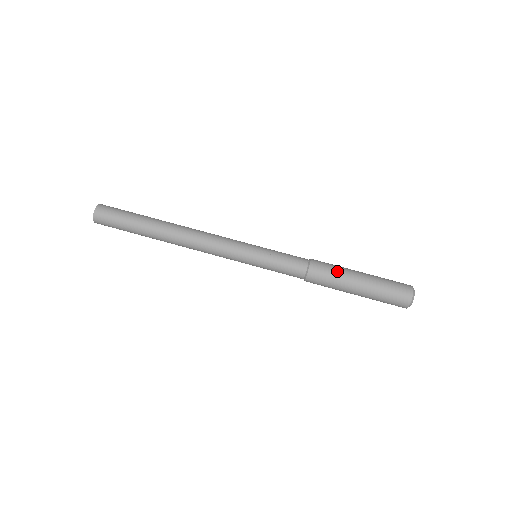
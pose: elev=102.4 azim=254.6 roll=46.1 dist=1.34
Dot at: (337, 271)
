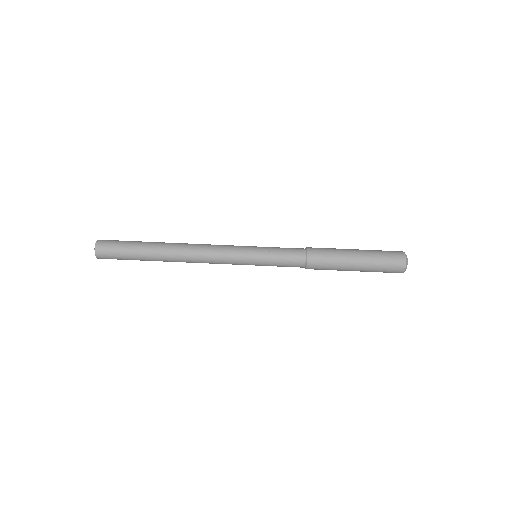
Dot at: (333, 249)
